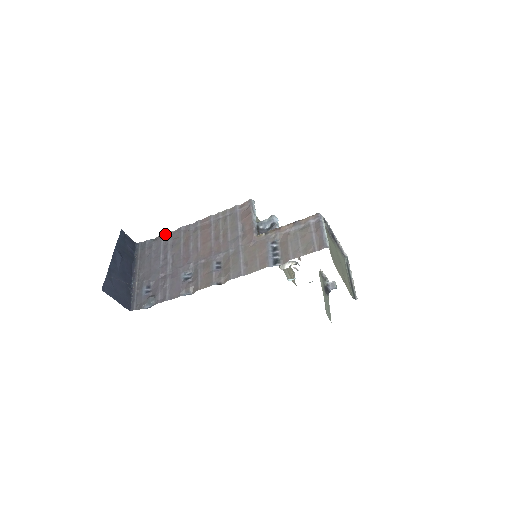
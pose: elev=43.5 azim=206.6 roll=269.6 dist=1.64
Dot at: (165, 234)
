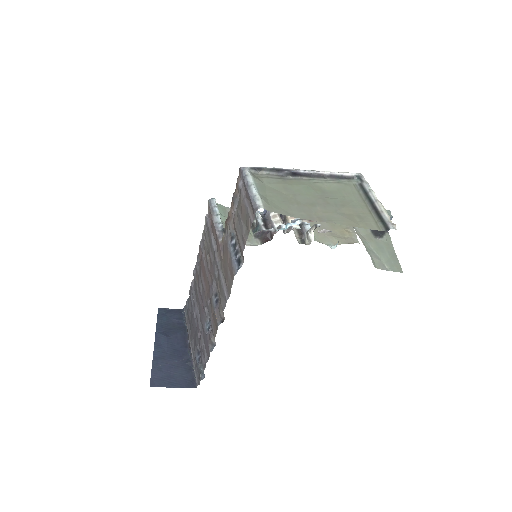
Dot at: (190, 287)
